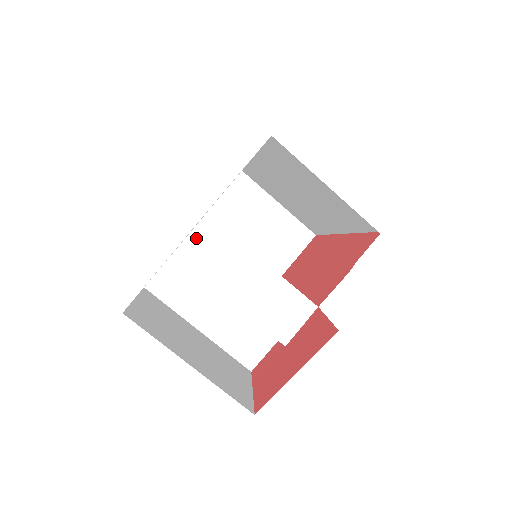
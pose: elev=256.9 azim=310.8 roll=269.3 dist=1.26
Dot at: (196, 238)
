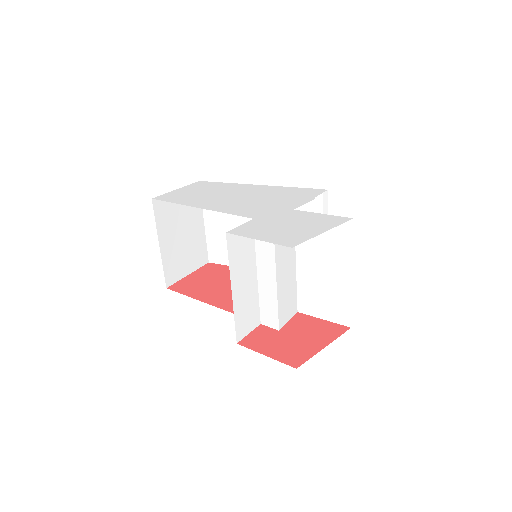
Dot at: occluded
